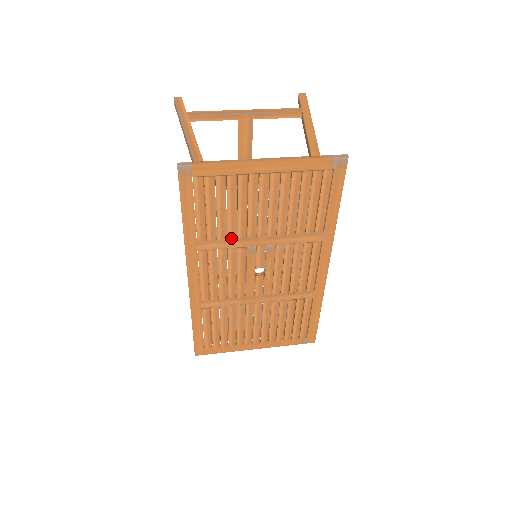
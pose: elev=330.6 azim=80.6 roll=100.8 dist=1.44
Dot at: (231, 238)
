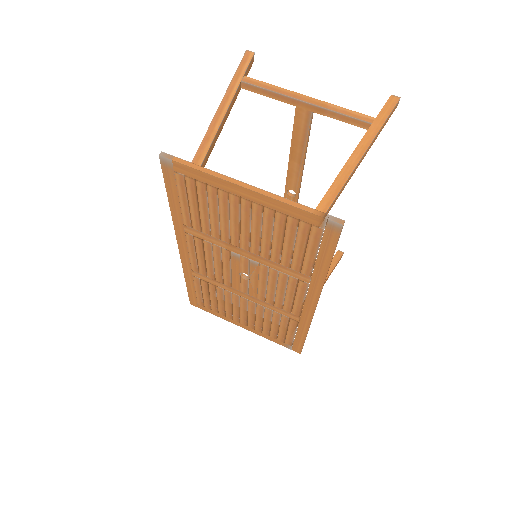
Dot at: (215, 237)
